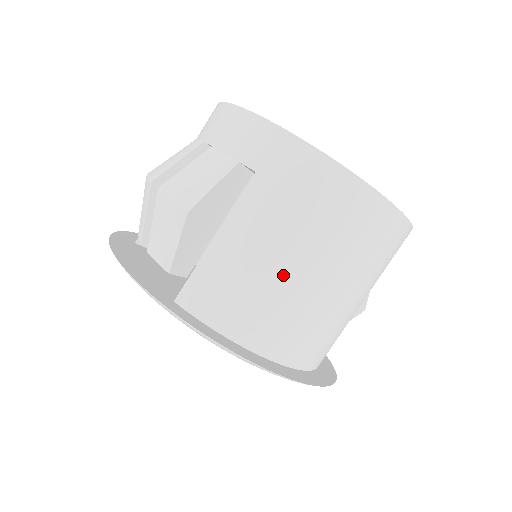
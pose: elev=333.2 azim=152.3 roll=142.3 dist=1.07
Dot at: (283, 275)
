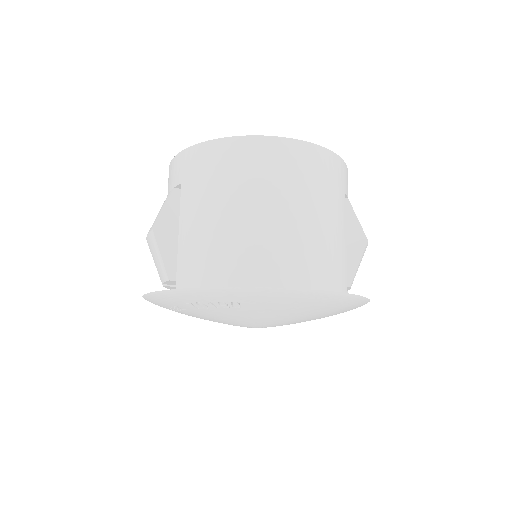
Dot at: (224, 224)
